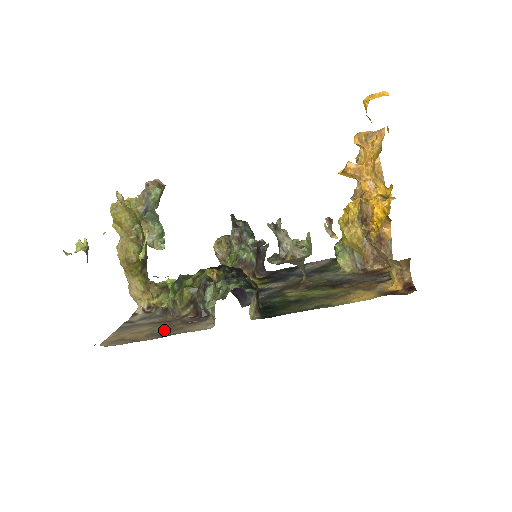
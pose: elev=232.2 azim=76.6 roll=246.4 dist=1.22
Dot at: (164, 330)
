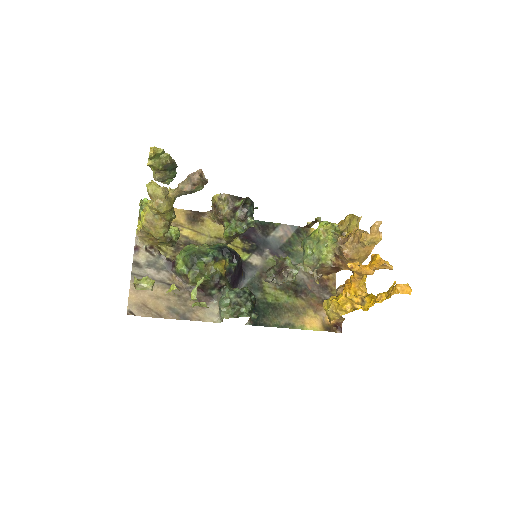
Dot at: (179, 306)
